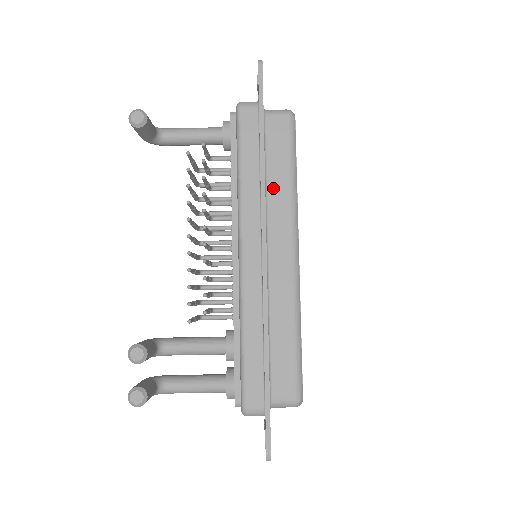
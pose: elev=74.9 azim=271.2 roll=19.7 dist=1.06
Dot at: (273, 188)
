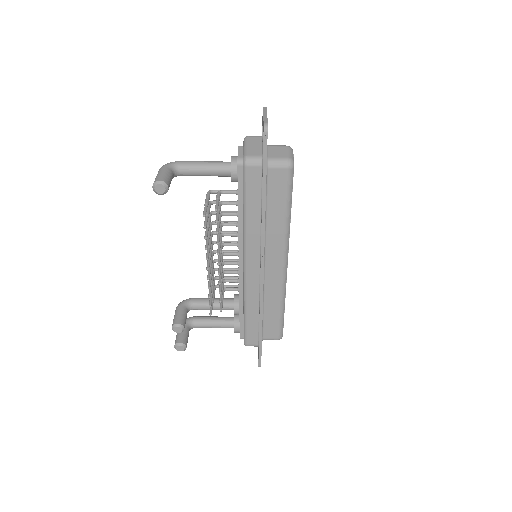
Dot at: (271, 223)
